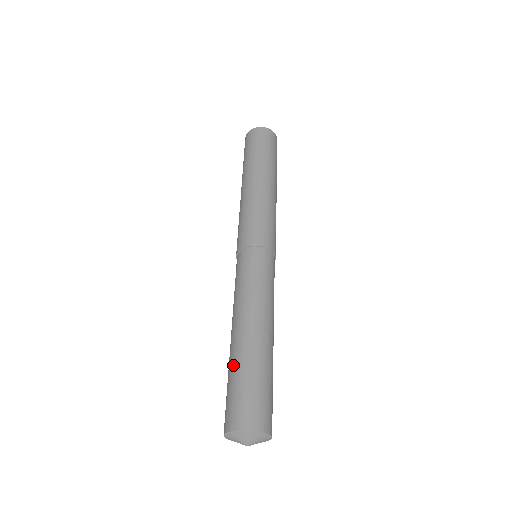
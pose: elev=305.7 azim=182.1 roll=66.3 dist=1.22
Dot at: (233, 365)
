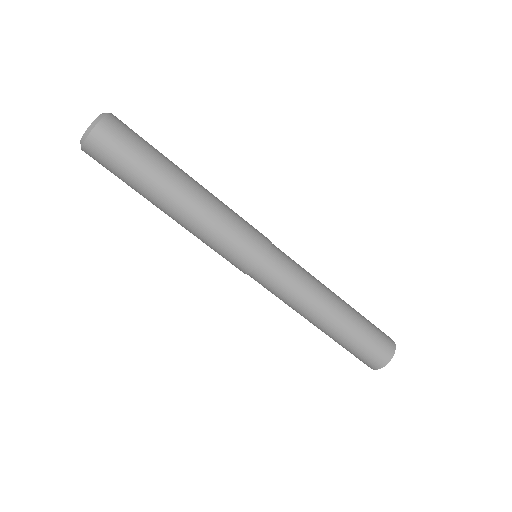
Dot at: (349, 338)
